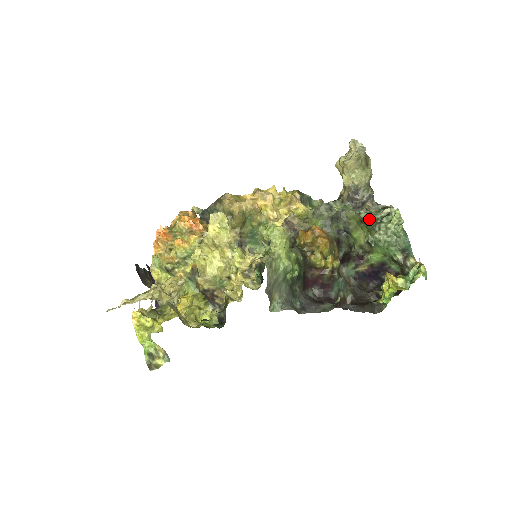
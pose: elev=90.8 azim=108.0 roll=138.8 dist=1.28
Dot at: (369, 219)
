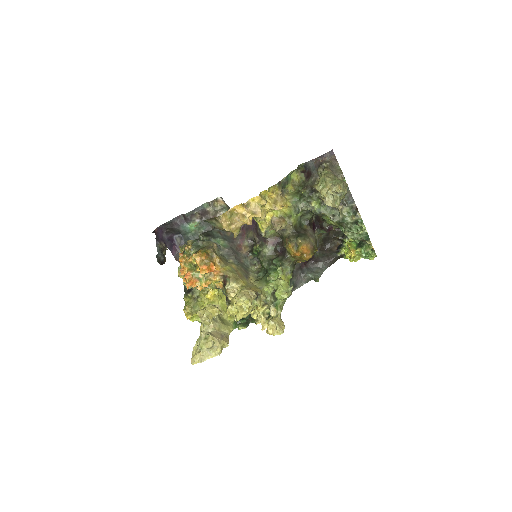
Dot at: (341, 222)
